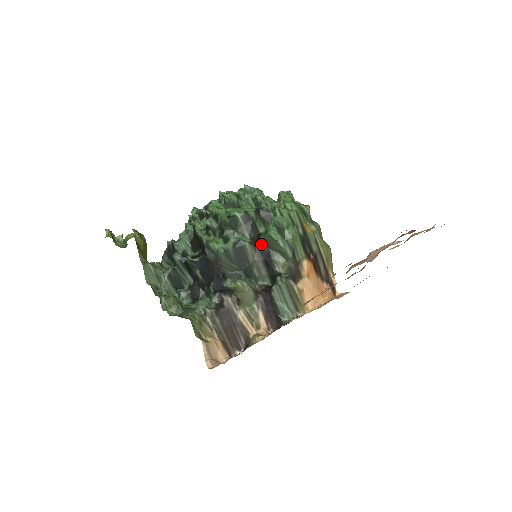
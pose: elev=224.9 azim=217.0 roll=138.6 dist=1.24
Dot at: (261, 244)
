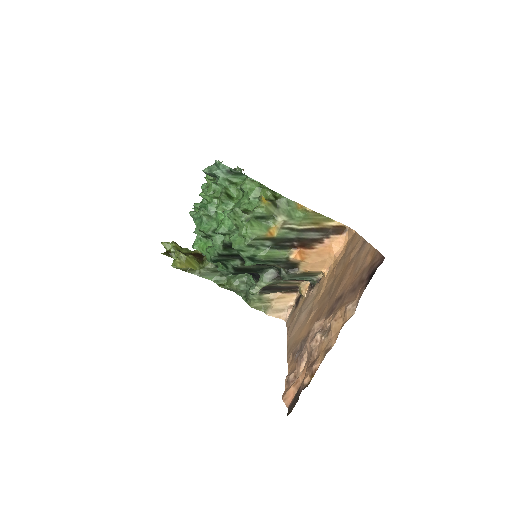
Dot at: occluded
